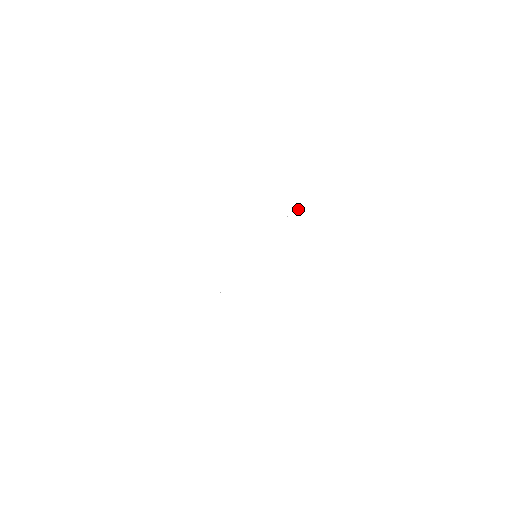
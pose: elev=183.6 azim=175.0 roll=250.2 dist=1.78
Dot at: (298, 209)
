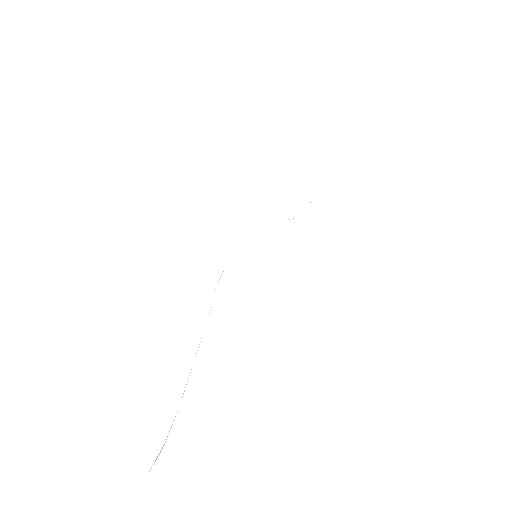
Dot at: (289, 219)
